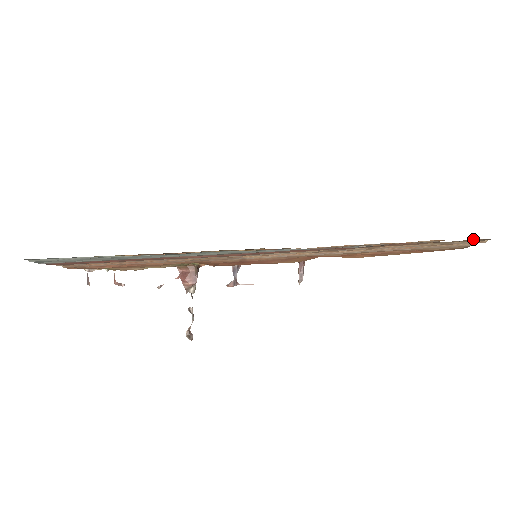
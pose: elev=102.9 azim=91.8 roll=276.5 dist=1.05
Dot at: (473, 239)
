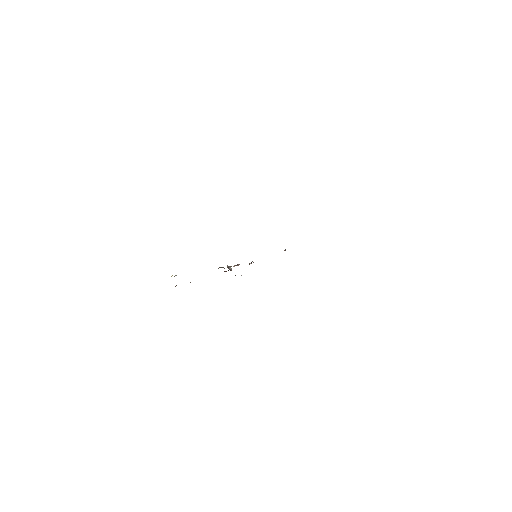
Dot at: occluded
